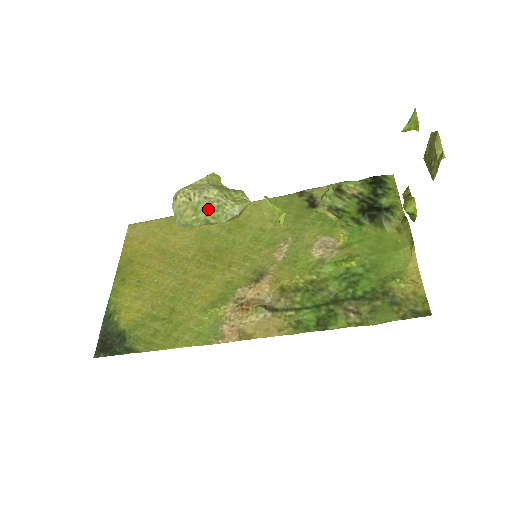
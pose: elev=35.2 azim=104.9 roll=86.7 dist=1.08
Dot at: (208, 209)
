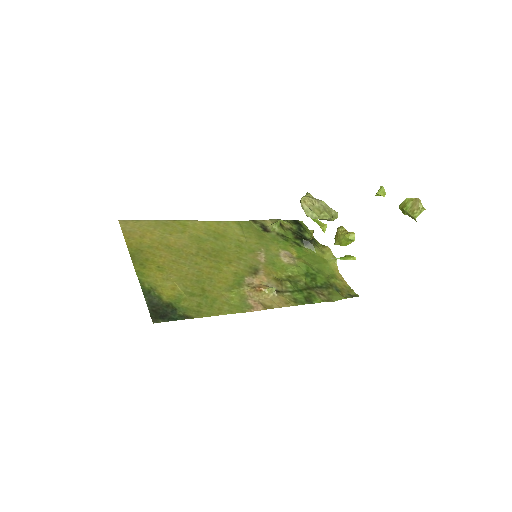
Dot at: (326, 211)
